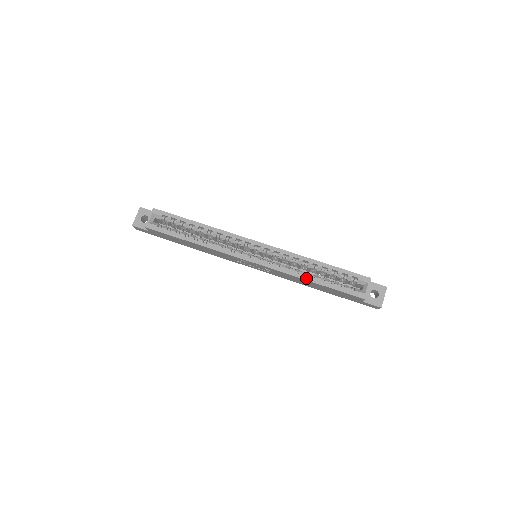
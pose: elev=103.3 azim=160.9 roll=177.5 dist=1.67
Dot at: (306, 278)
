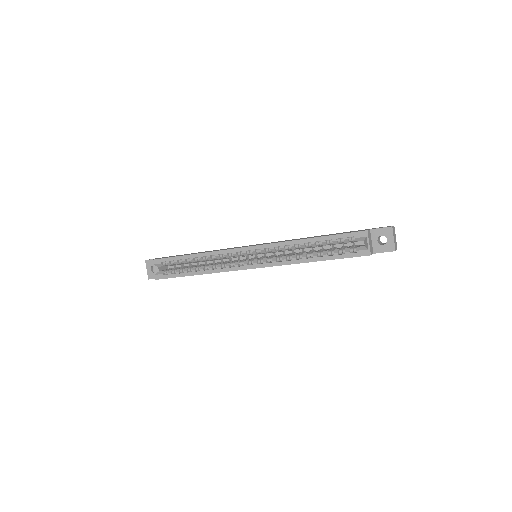
Dot at: (305, 261)
